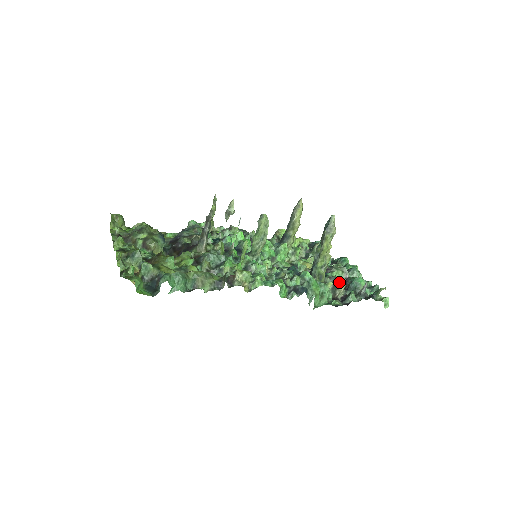
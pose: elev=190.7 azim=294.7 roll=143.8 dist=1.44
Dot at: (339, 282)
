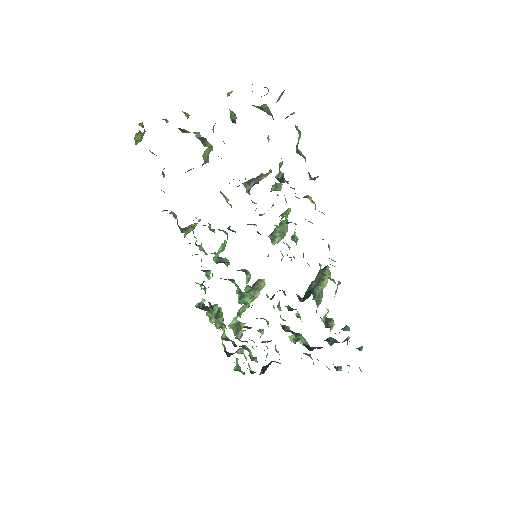
Dot at: (330, 318)
